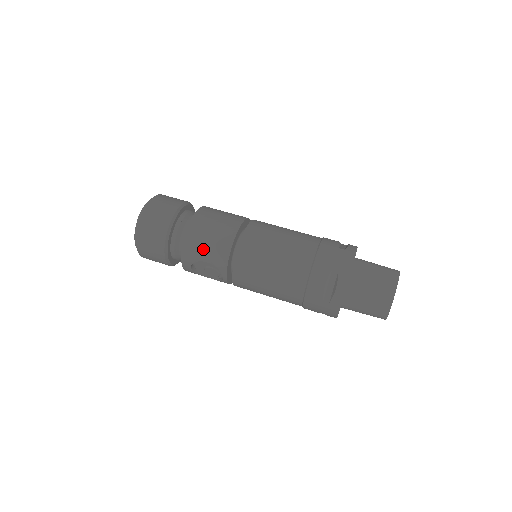
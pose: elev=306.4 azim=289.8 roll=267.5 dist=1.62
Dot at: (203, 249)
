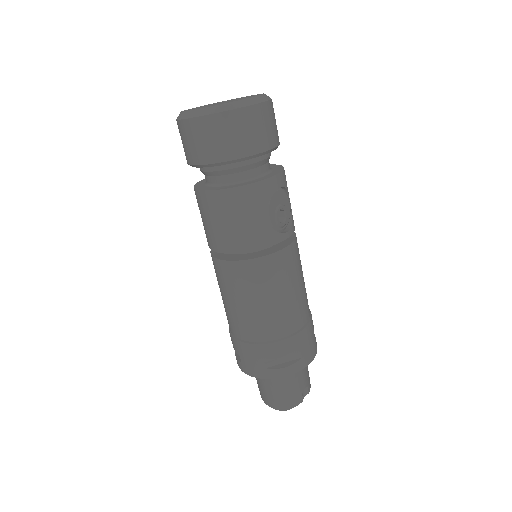
Dot at: occluded
